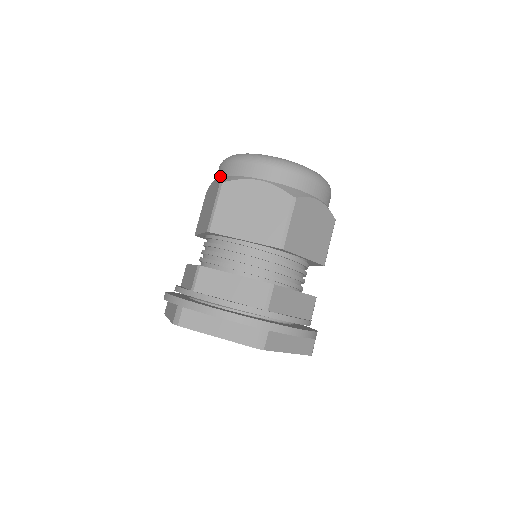
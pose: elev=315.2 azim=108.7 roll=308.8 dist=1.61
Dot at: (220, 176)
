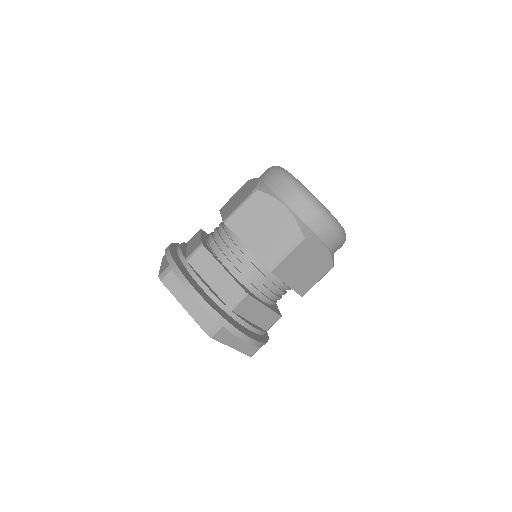
Dot at: (262, 180)
